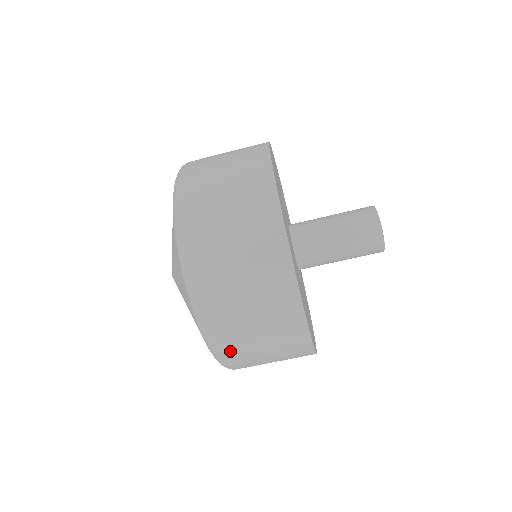
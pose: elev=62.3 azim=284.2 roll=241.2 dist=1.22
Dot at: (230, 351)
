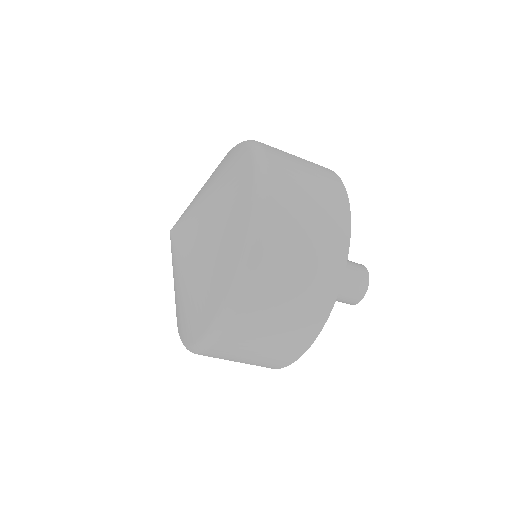
Dot at: occluded
